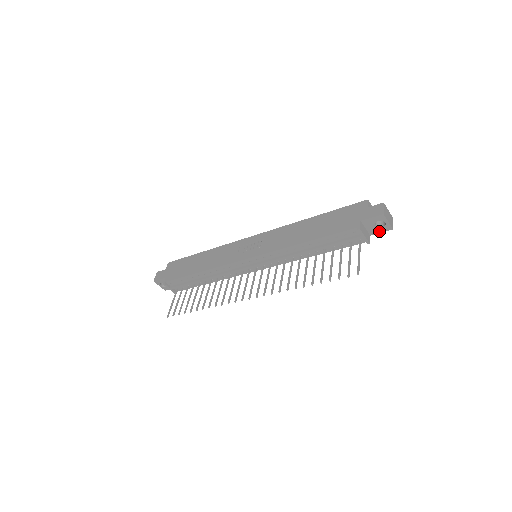
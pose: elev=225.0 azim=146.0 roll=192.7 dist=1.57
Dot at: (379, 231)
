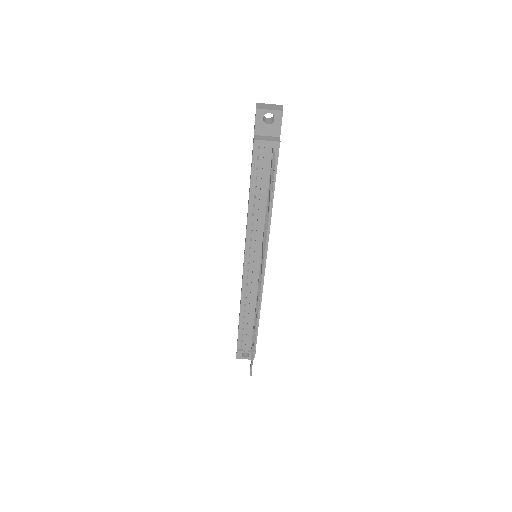
Dot at: (278, 125)
